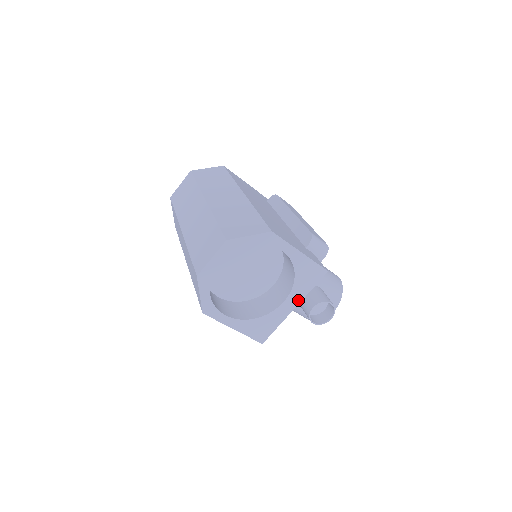
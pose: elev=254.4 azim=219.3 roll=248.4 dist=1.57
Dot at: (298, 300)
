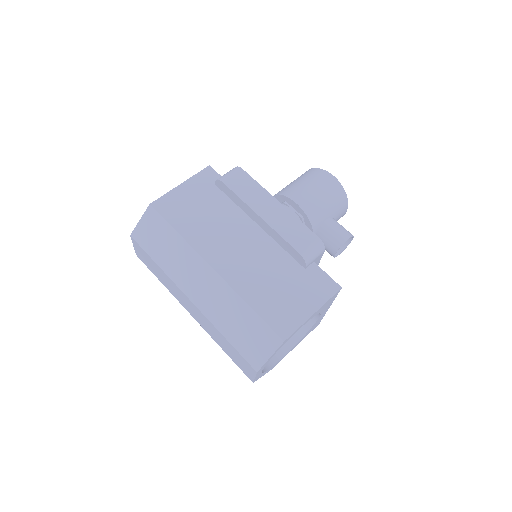
Dot at: (329, 306)
